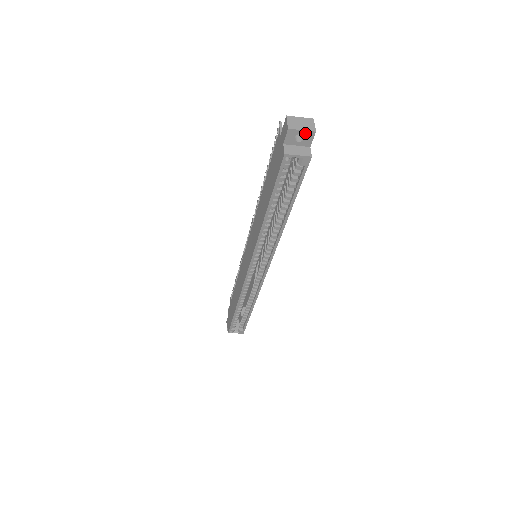
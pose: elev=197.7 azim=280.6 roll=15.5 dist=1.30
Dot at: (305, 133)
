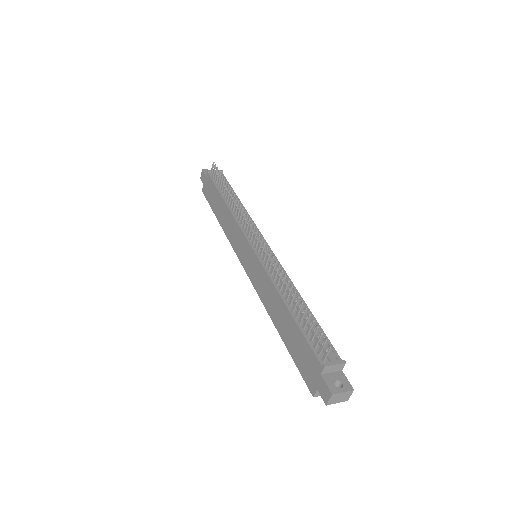
Dot at: (339, 400)
